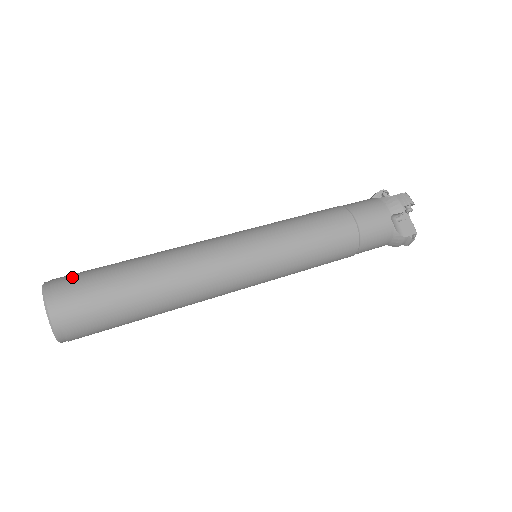
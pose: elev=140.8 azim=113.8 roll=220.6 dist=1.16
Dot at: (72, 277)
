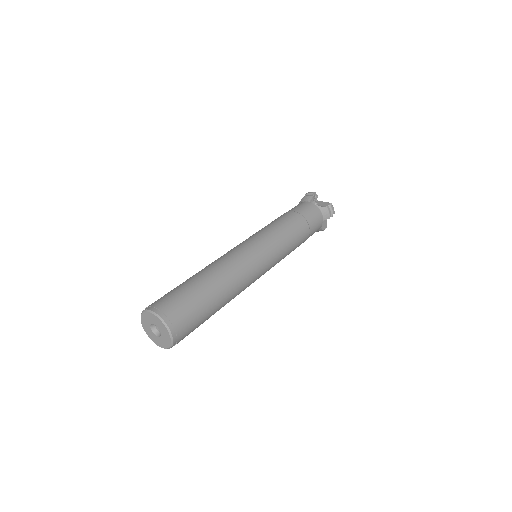
Dot at: (178, 308)
